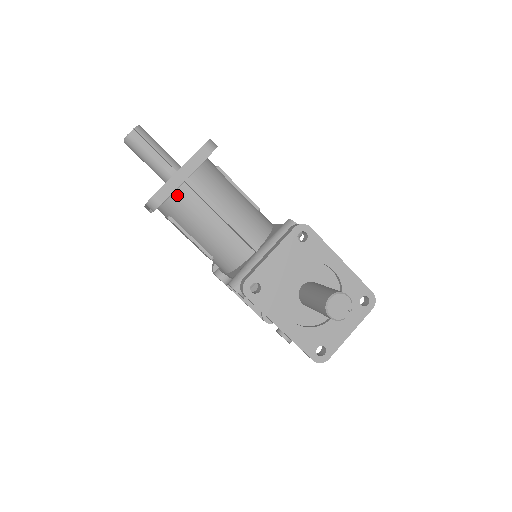
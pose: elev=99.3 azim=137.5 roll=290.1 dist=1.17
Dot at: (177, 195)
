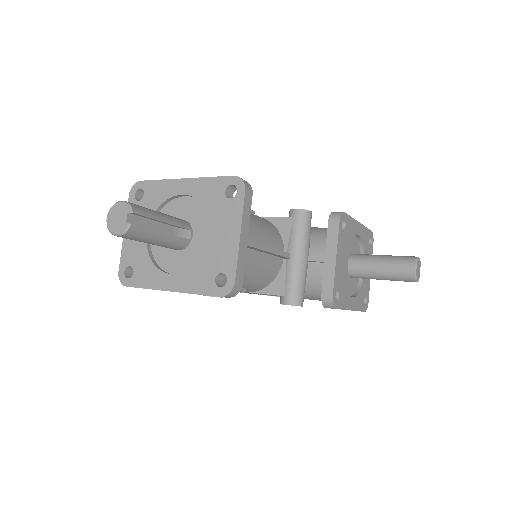
Dot at: occluded
